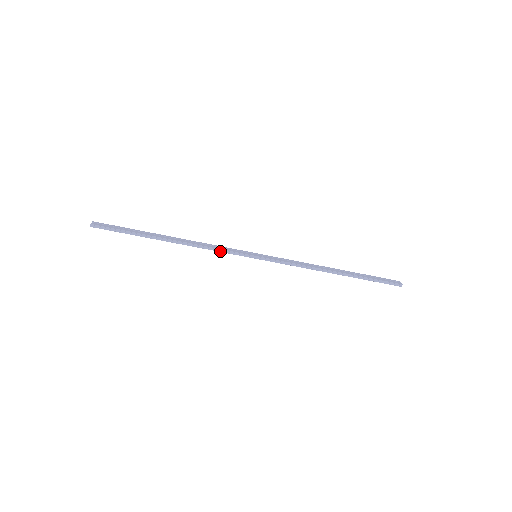
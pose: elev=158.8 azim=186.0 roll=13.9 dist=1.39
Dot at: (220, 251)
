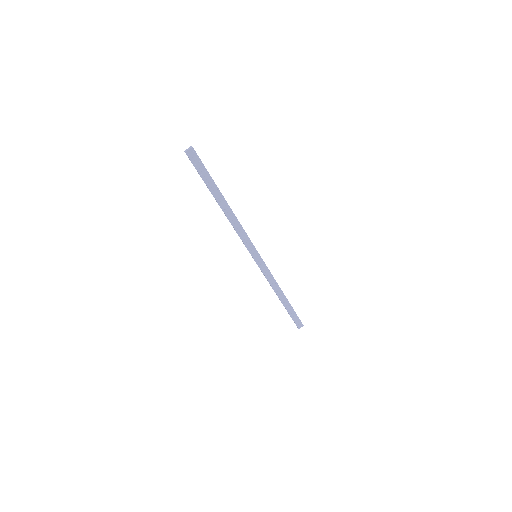
Dot at: (240, 237)
